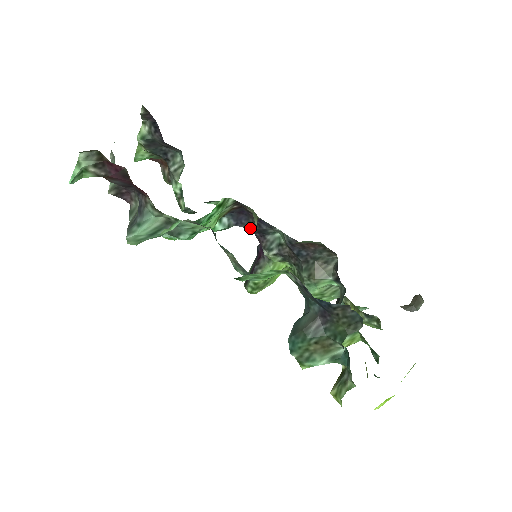
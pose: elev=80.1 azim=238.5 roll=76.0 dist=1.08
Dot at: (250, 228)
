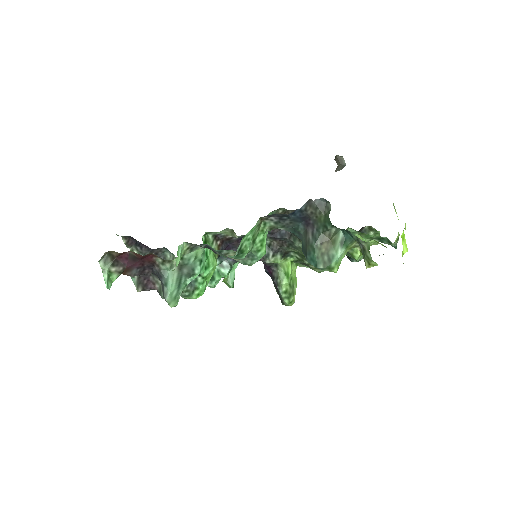
Dot at: occluded
